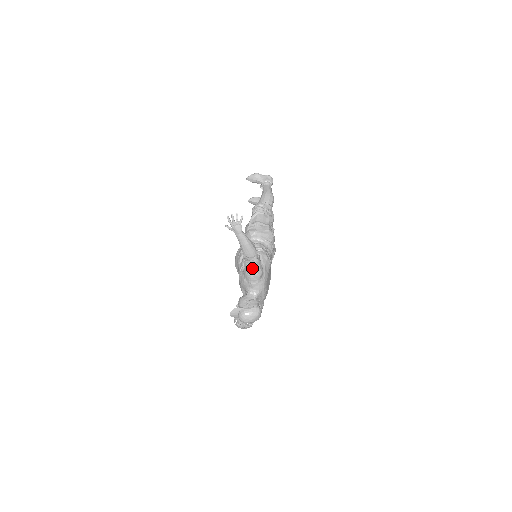
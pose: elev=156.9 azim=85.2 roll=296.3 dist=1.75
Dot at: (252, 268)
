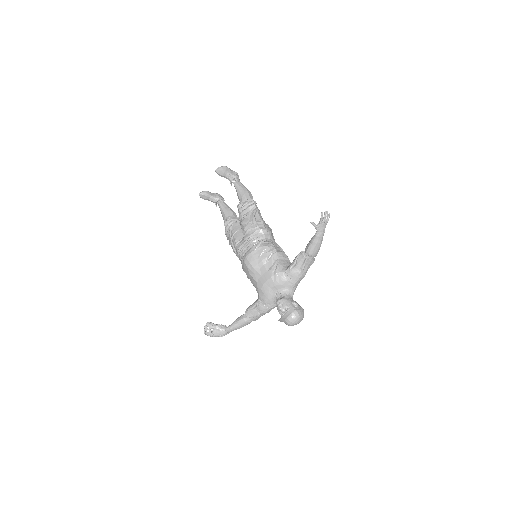
Dot at: (307, 268)
